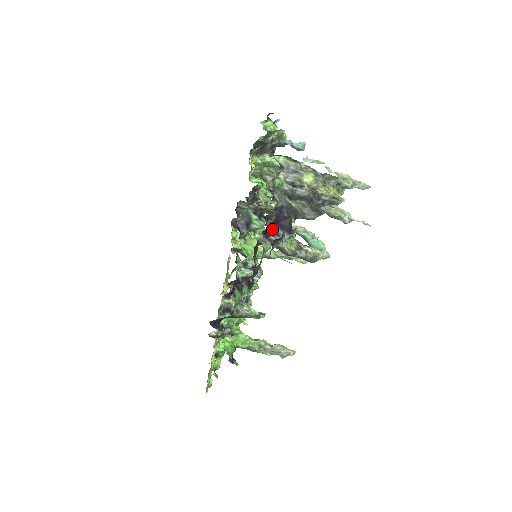
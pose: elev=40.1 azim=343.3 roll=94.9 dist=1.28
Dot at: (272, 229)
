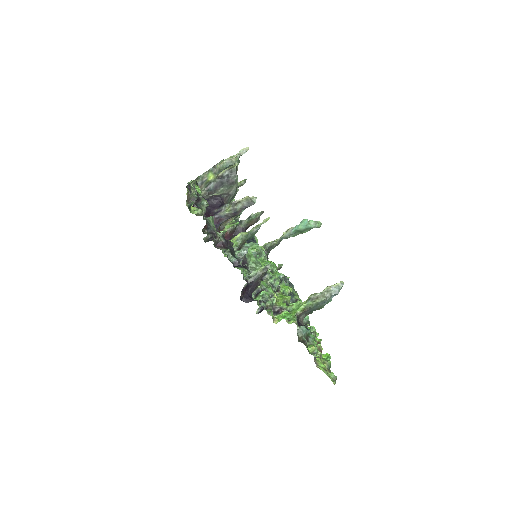
Dot at: occluded
